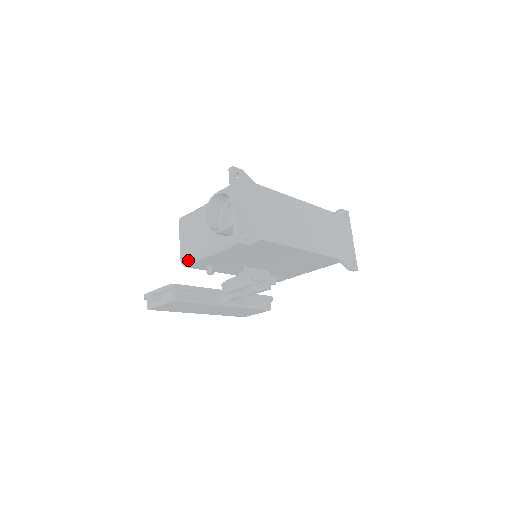
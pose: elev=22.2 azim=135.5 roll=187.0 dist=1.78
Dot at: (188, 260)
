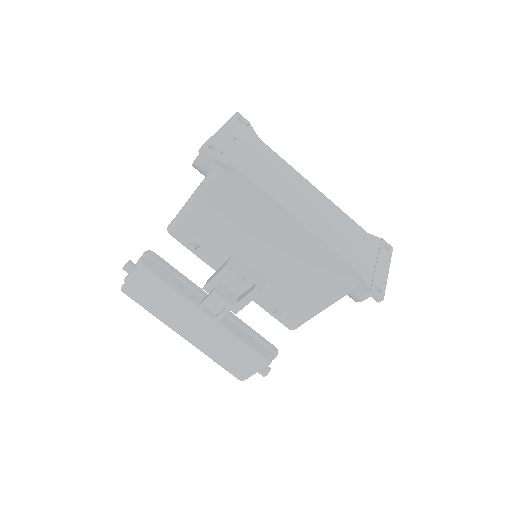
Dot at: (173, 222)
